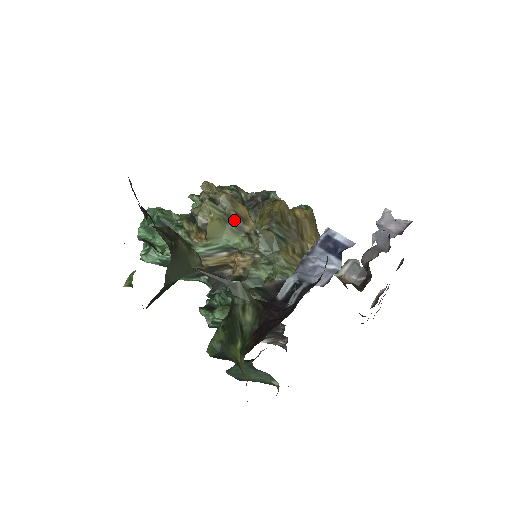
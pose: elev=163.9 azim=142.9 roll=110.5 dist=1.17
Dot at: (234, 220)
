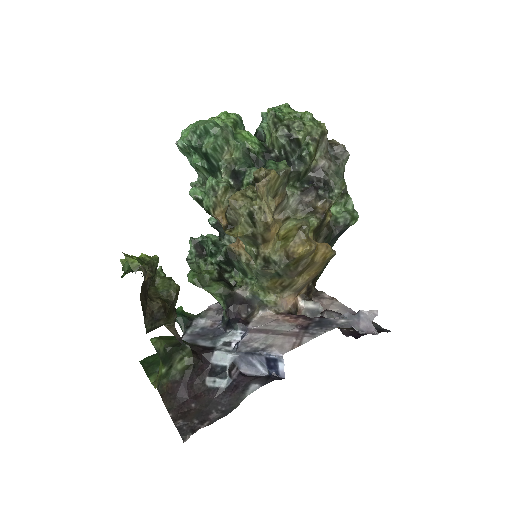
Dot at: (256, 239)
